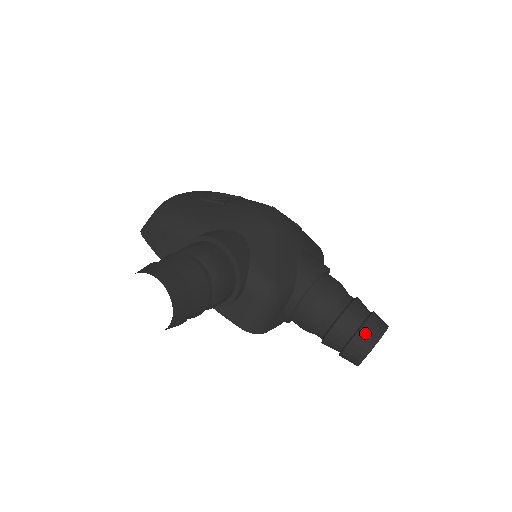
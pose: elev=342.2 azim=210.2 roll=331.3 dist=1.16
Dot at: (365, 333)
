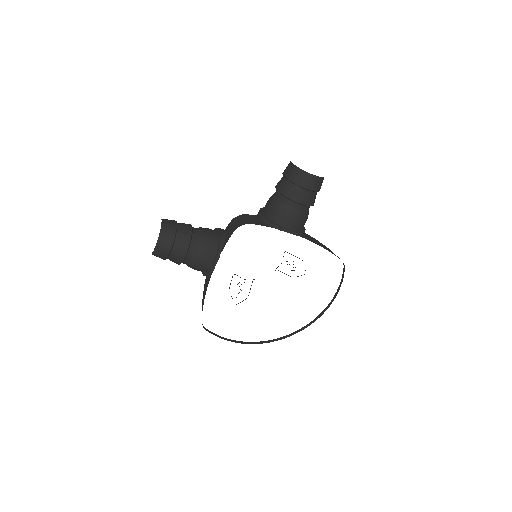
Dot at: occluded
